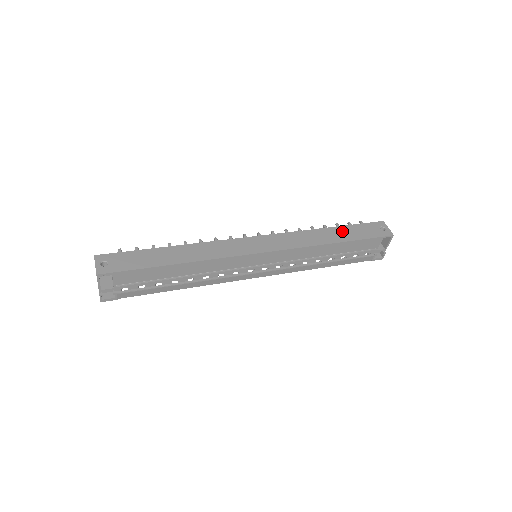
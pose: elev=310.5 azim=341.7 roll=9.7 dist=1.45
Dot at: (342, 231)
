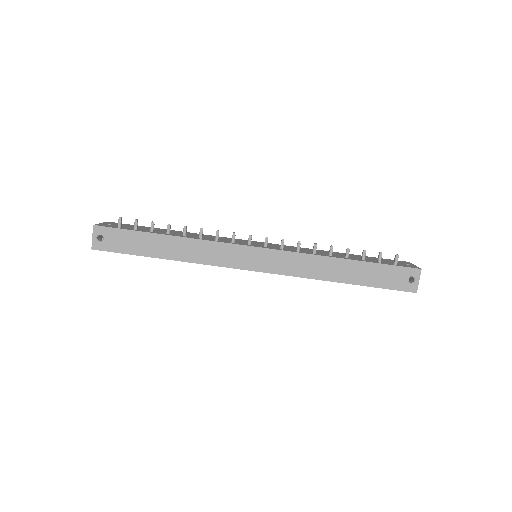
Dot at: (359, 269)
